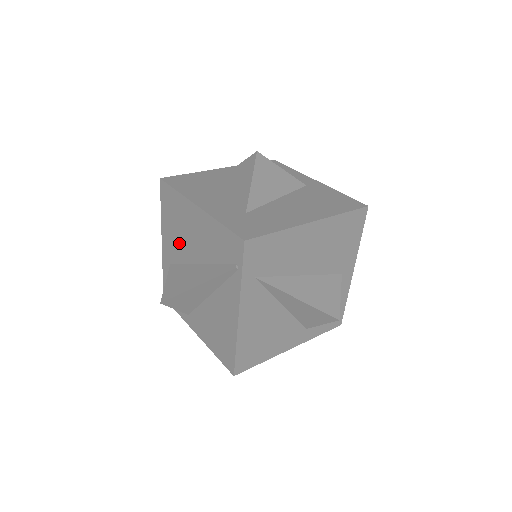
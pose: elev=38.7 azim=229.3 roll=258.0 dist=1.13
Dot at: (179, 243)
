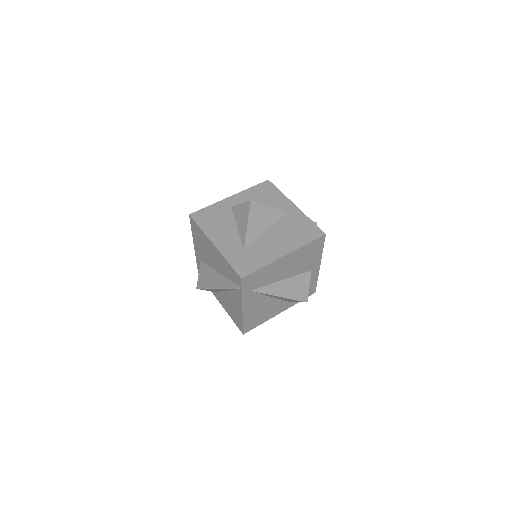
Dot at: (205, 255)
